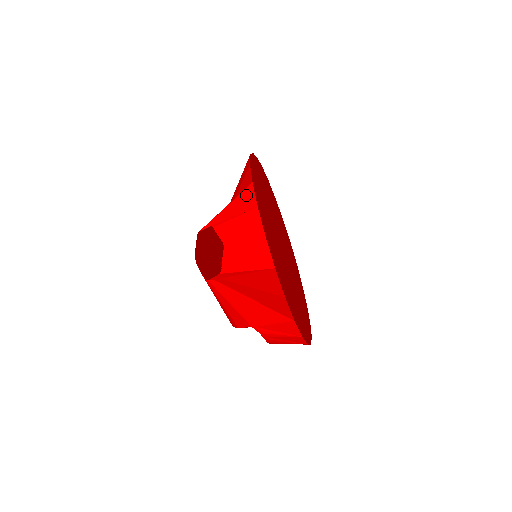
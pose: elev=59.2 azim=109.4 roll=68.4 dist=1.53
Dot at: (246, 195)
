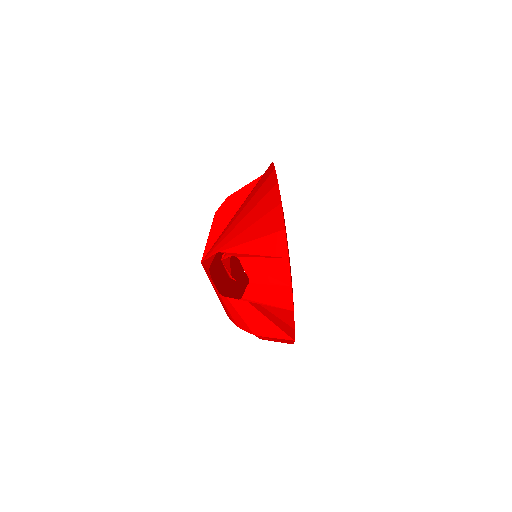
Dot at: (277, 239)
